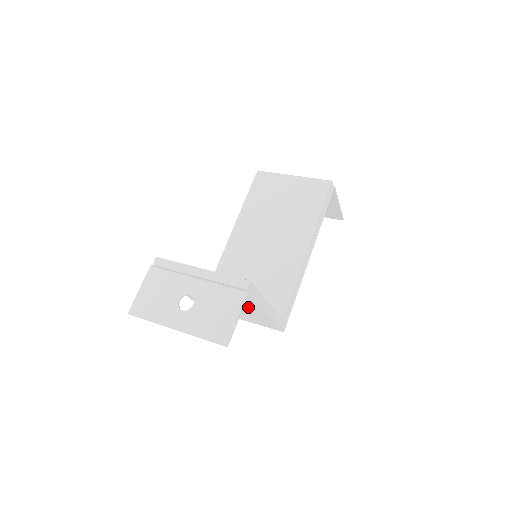
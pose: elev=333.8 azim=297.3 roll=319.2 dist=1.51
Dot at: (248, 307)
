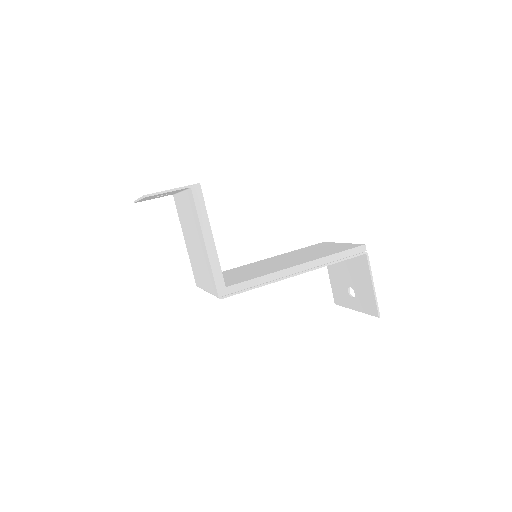
Dot at: (199, 234)
